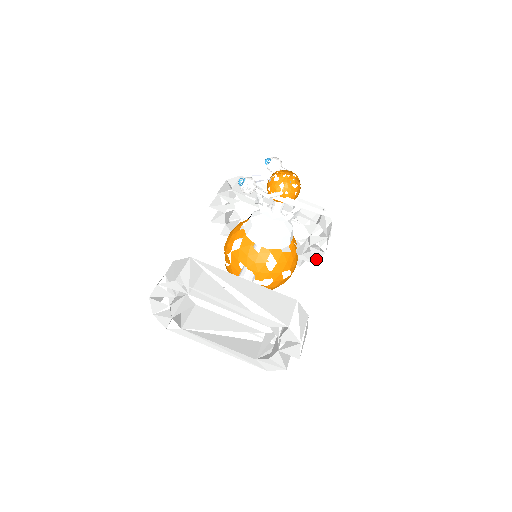
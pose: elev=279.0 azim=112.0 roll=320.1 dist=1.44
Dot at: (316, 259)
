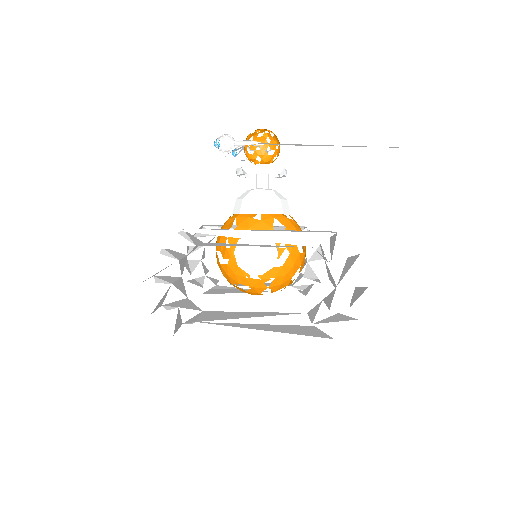
Dot at: (320, 276)
